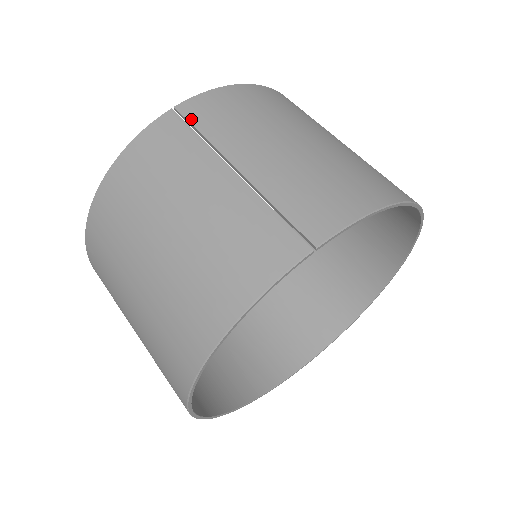
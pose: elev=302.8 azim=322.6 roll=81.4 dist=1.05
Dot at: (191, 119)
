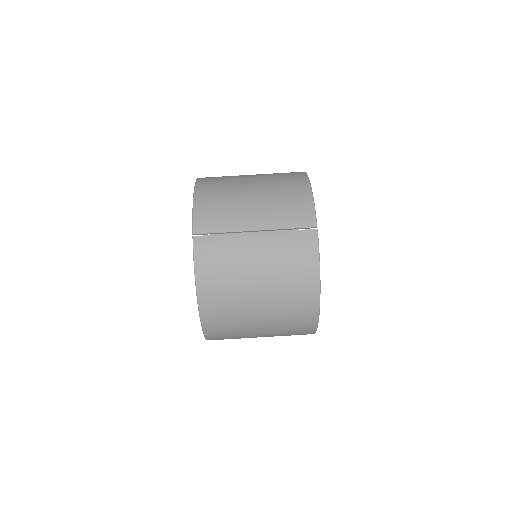
Dot at: (208, 232)
